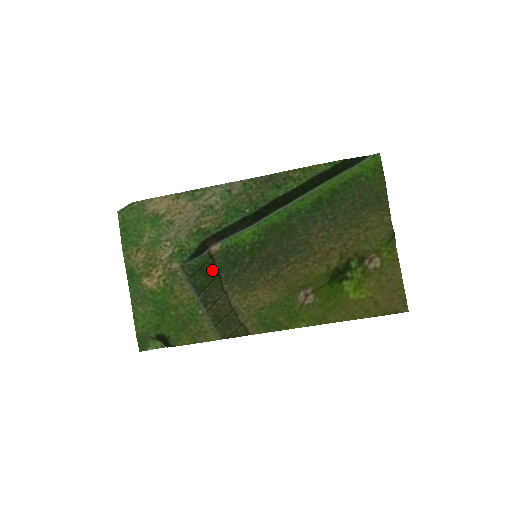
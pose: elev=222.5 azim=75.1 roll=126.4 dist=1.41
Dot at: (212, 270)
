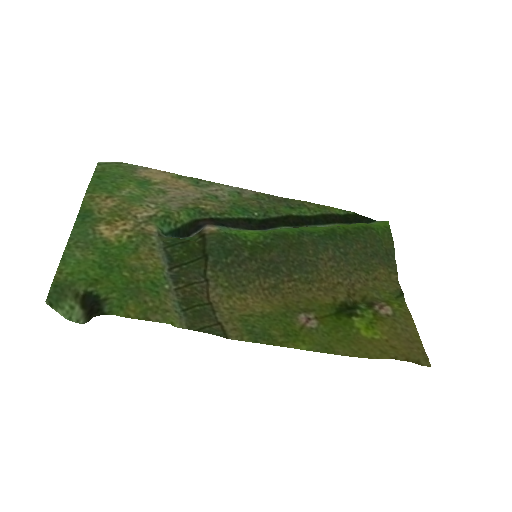
Dot at: (199, 249)
